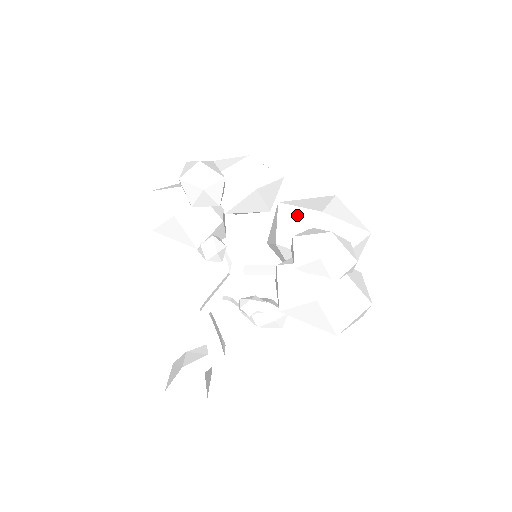
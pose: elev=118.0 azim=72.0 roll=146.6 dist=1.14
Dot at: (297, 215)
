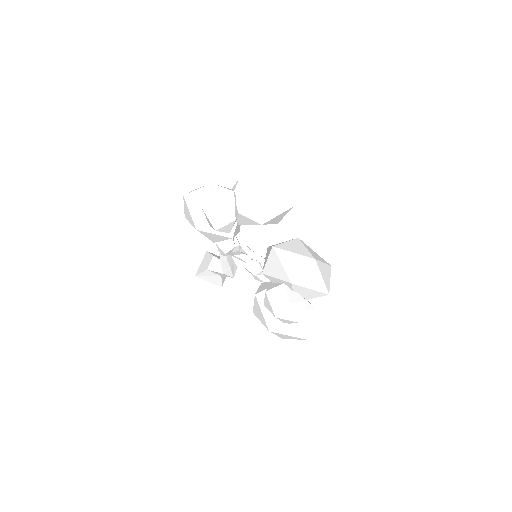
Dot at: (278, 269)
